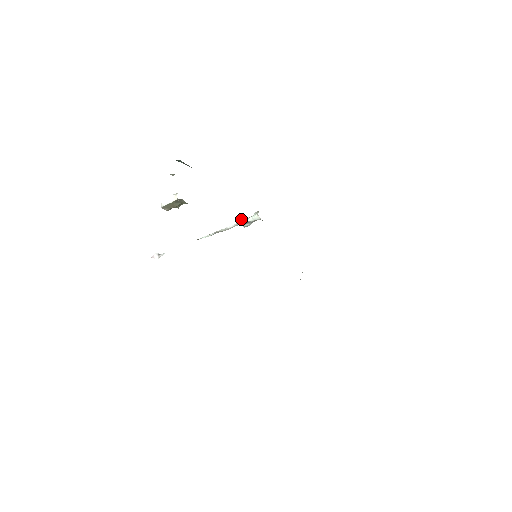
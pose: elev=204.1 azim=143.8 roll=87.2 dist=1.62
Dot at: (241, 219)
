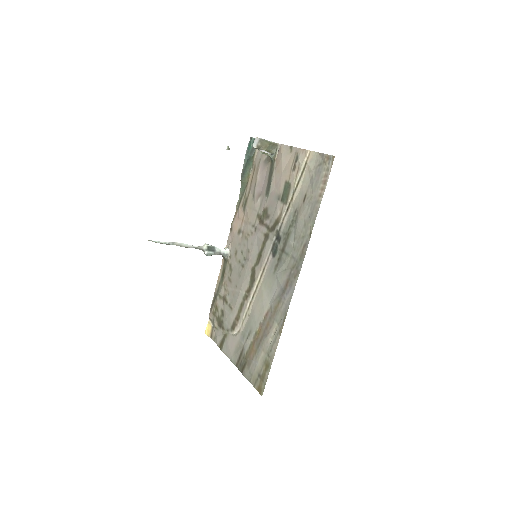
Dot at: occluded
